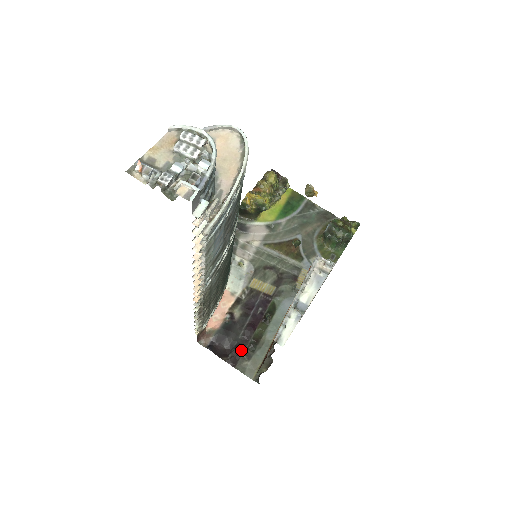
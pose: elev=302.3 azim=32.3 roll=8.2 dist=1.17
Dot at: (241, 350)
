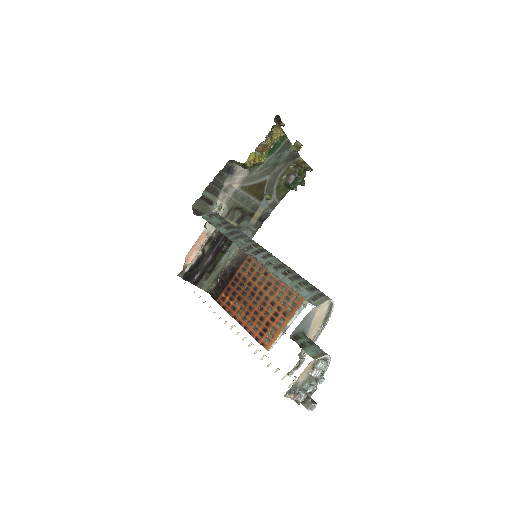
Dot at: (203, 274)
